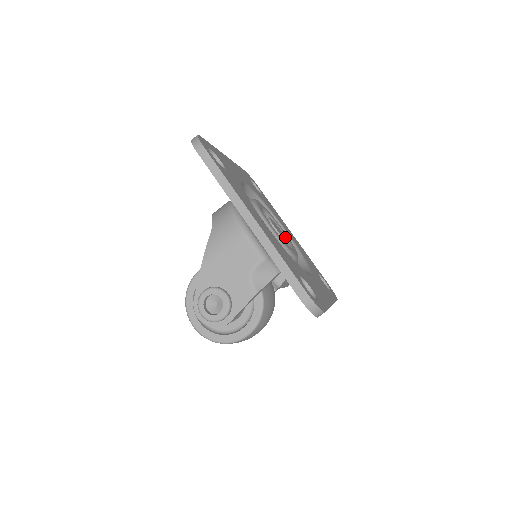
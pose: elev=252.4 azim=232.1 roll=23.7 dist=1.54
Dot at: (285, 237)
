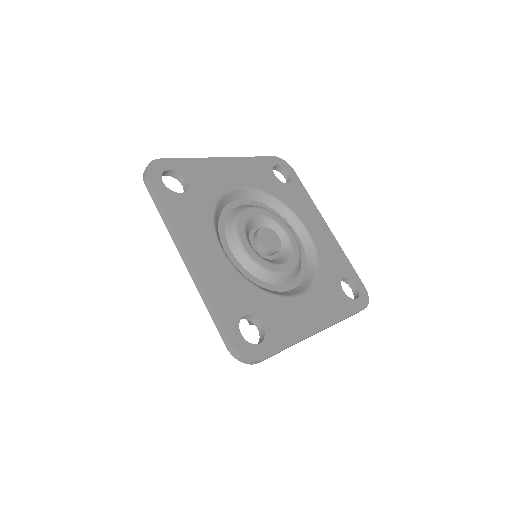
Dot at: (263, 219)
